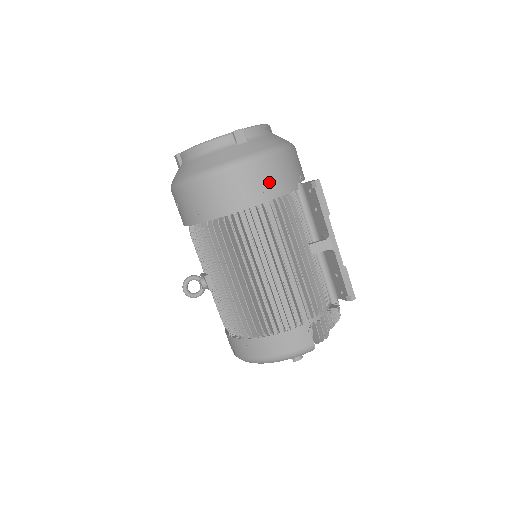
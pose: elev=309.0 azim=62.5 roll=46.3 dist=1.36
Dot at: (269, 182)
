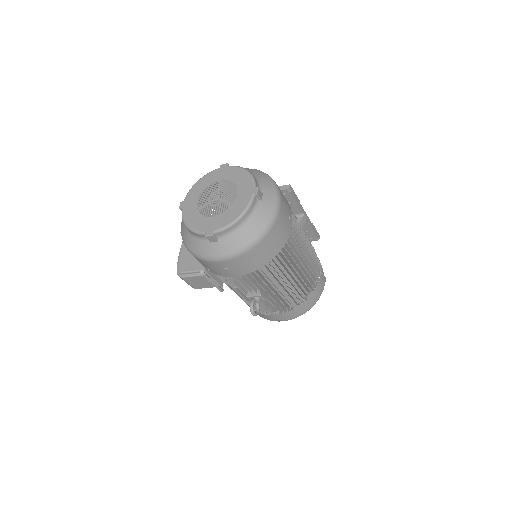
Dot at: (288, 211)
